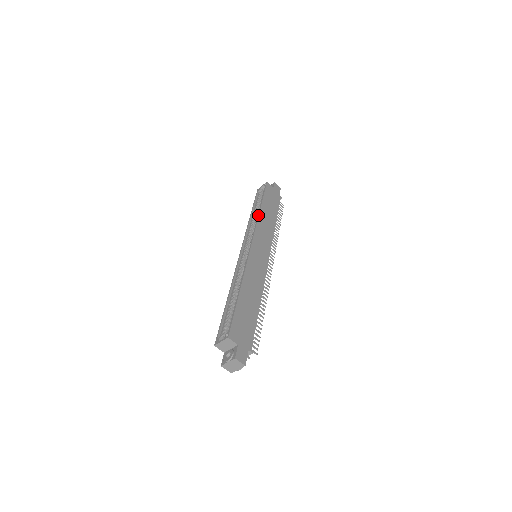
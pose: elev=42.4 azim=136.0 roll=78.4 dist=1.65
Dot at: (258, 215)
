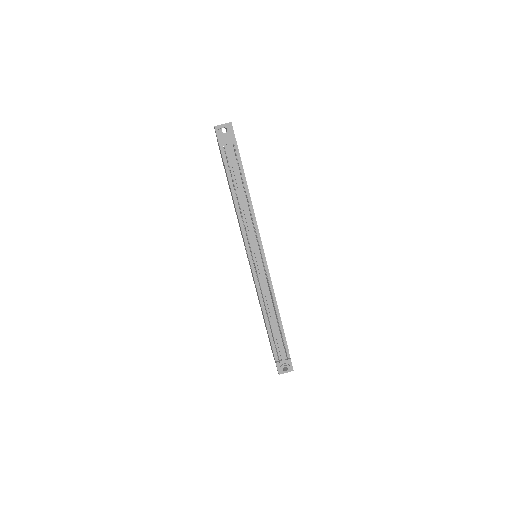
Dot at: occluded
